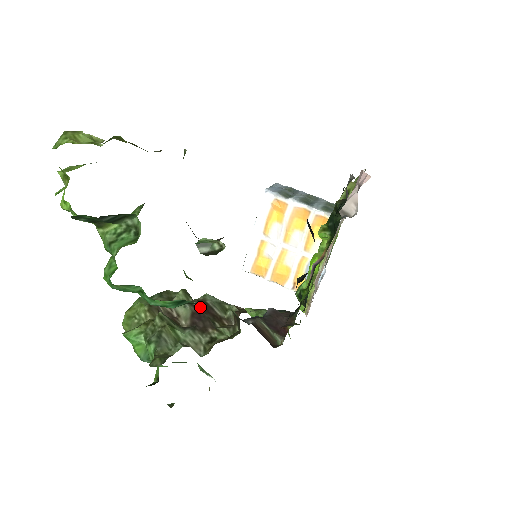
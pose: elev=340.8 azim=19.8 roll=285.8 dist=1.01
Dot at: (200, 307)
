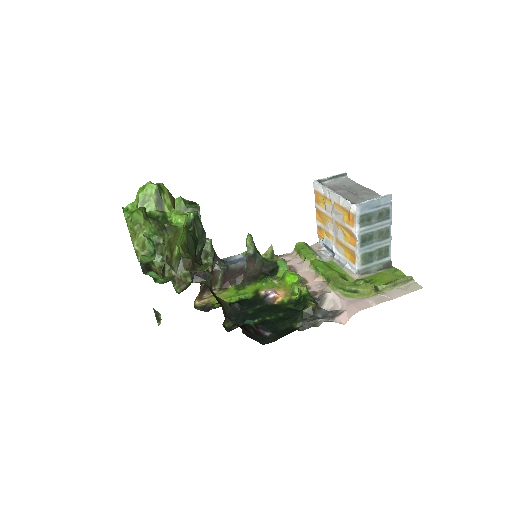
Dot at: occluded
